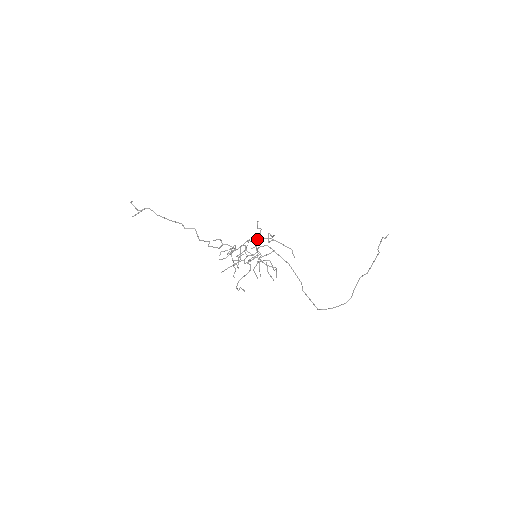
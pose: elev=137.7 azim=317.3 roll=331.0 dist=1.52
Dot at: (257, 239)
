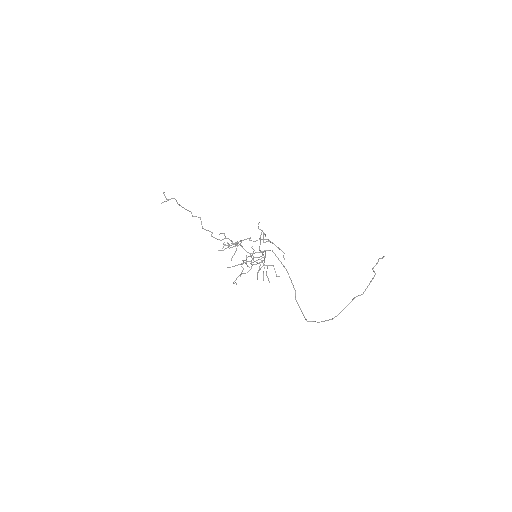
Dot at: occluded
